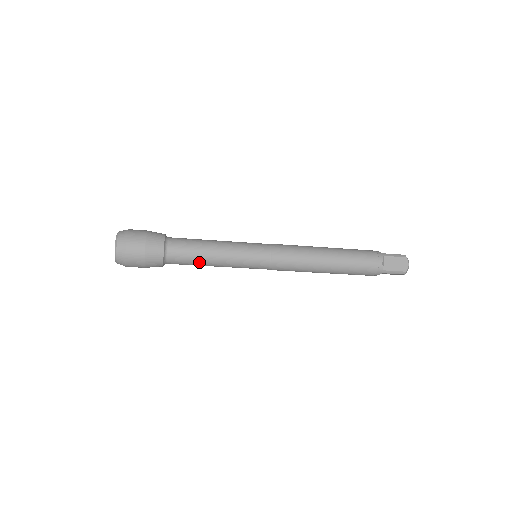
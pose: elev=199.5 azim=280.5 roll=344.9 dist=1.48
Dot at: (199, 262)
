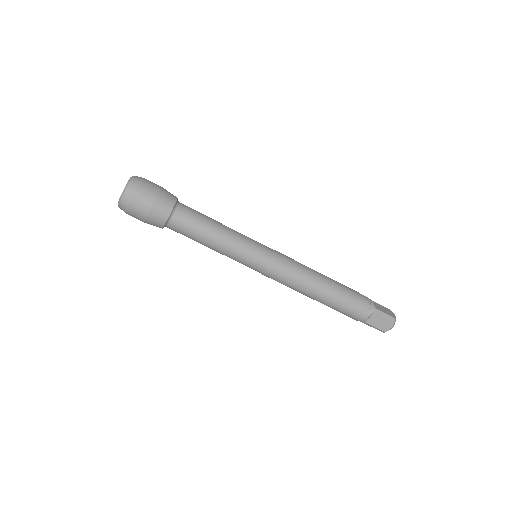
Dot at: (206, 227)
